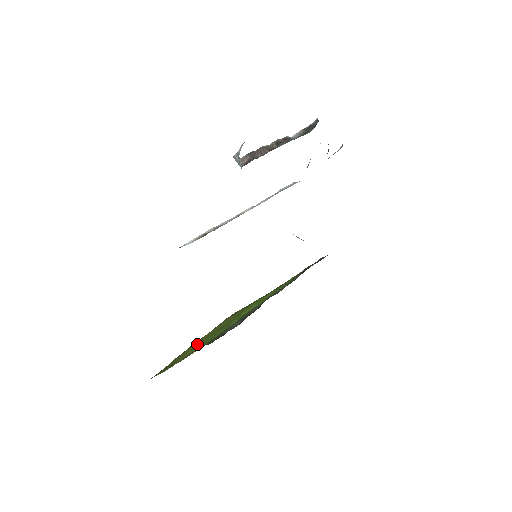
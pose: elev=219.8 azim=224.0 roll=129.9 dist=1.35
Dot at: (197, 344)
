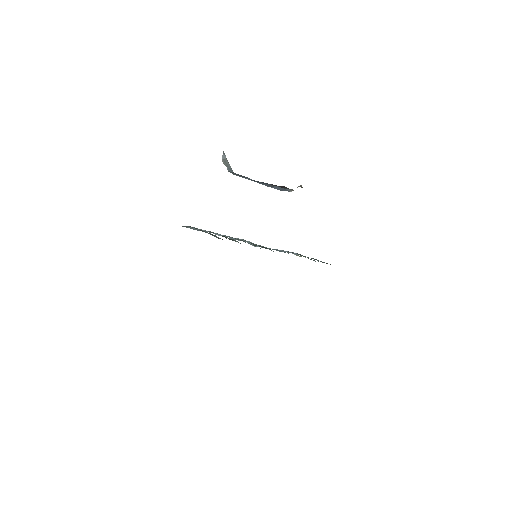
Dot at: occluded
